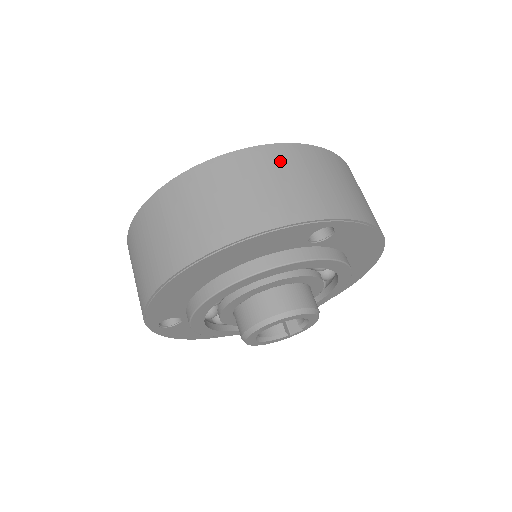
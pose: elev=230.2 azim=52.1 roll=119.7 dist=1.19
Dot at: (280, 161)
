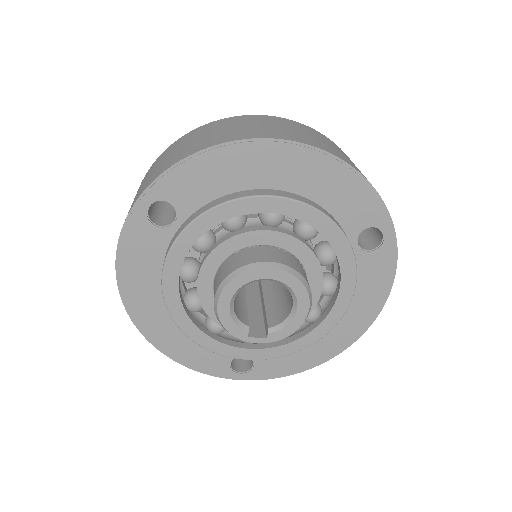
Dot at: occluded
